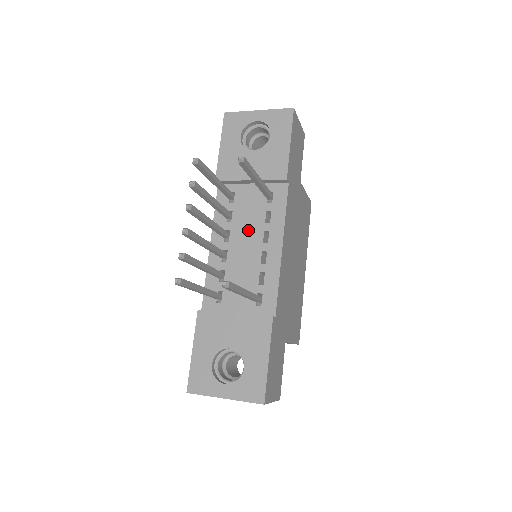
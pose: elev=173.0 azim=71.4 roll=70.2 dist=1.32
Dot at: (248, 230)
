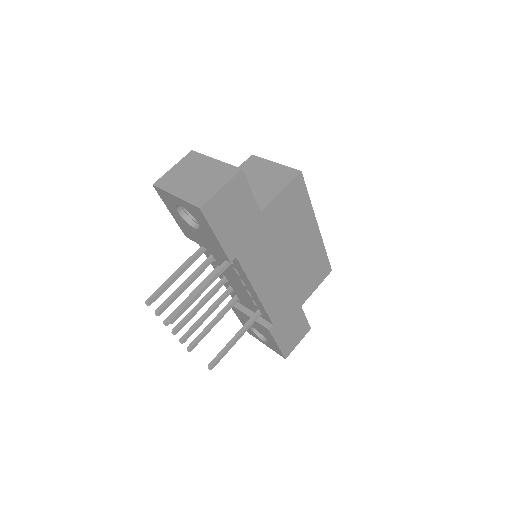
Dot at: (229, 272)
